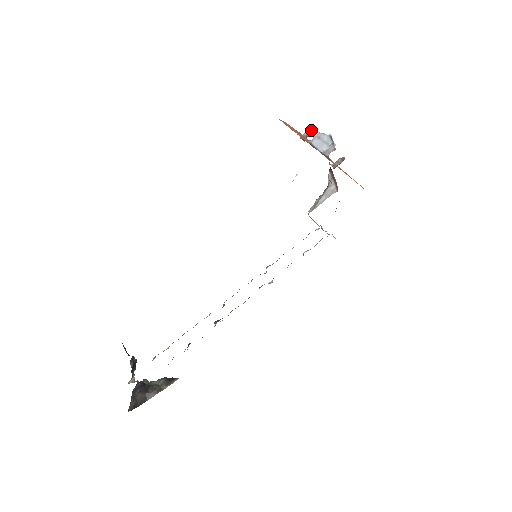
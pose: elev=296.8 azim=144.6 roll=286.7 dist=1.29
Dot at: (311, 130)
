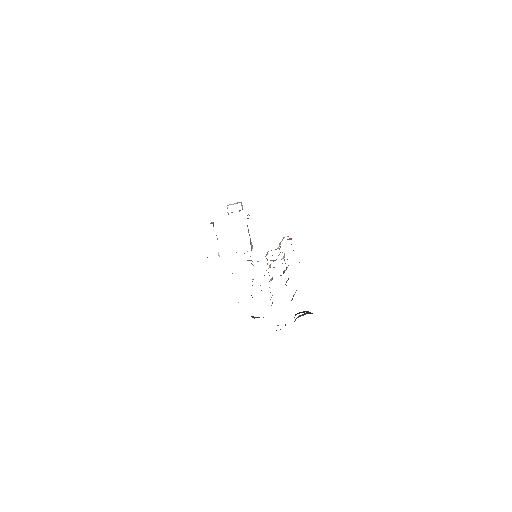
Dot at: occluded
